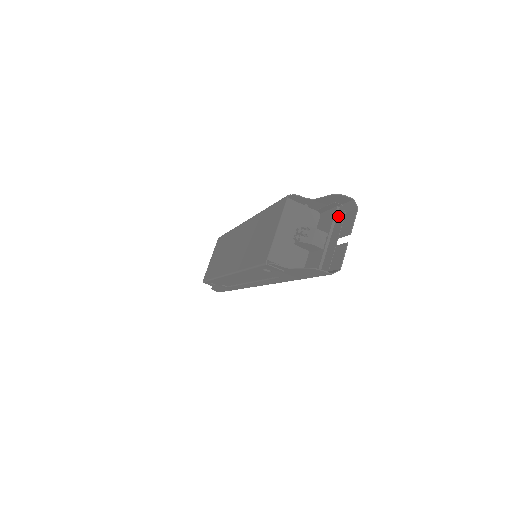
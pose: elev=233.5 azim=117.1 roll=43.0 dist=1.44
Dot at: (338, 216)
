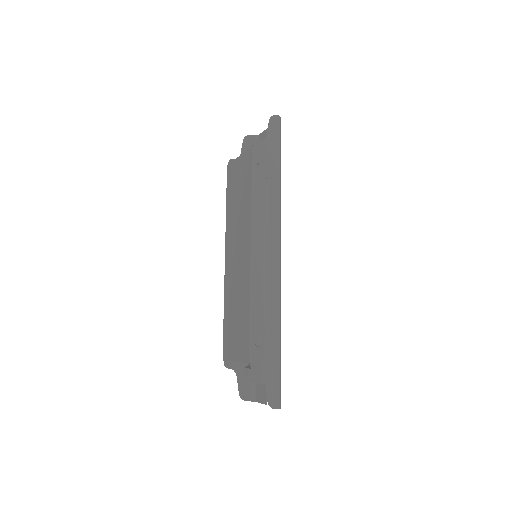
Dot at: occluded
